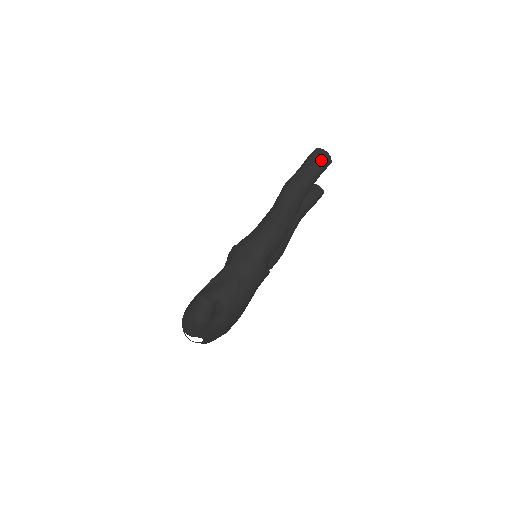
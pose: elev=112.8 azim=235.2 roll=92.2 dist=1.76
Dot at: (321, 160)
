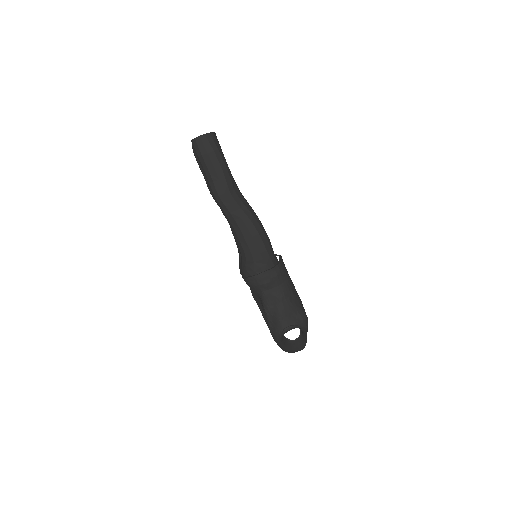
Dot at: (213, 147)
